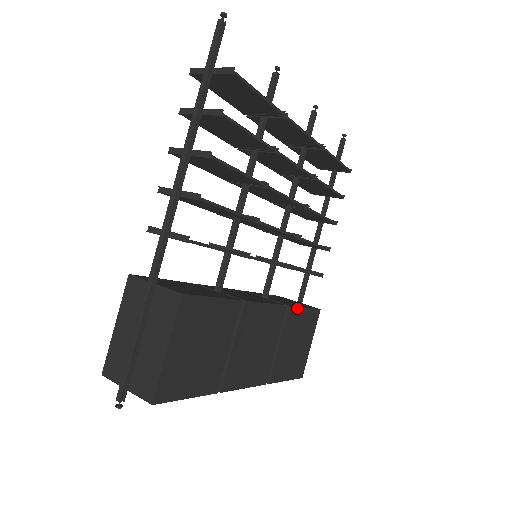
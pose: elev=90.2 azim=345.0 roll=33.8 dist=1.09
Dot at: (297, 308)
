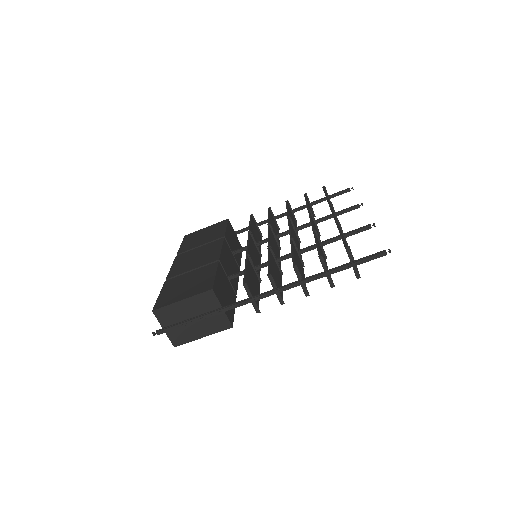
Dot at: (240, 263)
